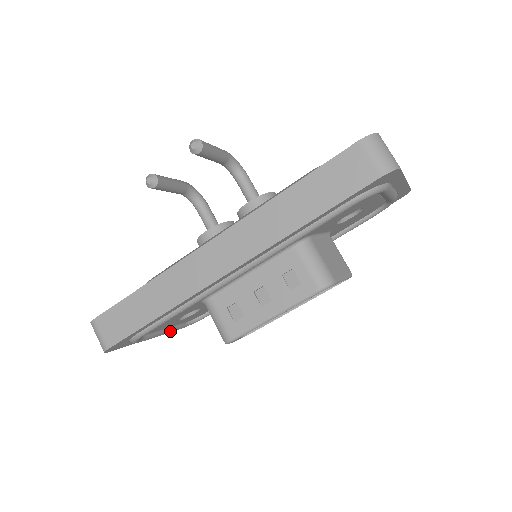
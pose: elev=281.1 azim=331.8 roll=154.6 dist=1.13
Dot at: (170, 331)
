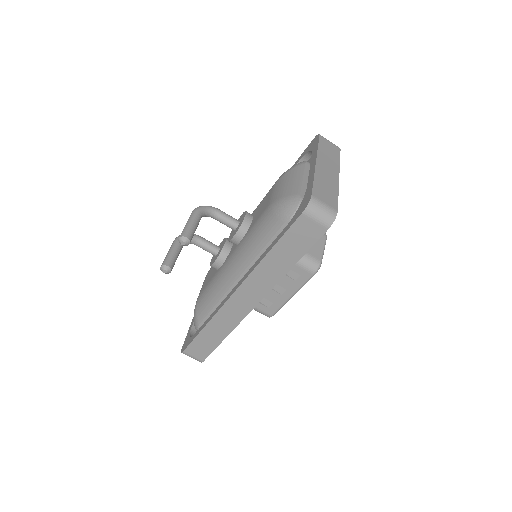
Dot at: occluded
